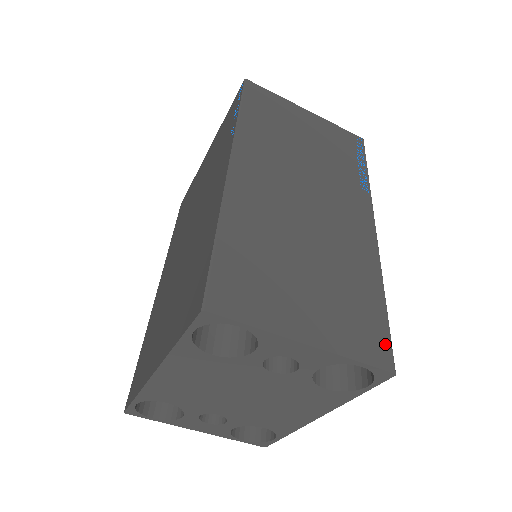
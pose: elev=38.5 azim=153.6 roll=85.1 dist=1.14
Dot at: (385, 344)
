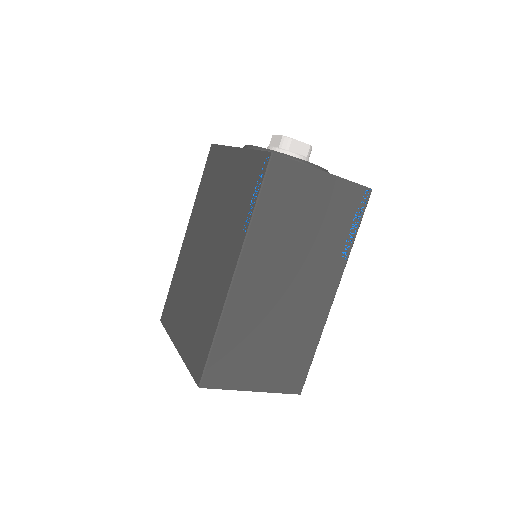
Dot at: (302, 380)
